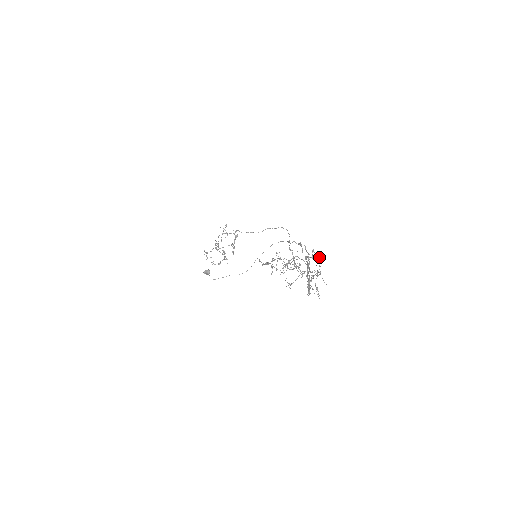
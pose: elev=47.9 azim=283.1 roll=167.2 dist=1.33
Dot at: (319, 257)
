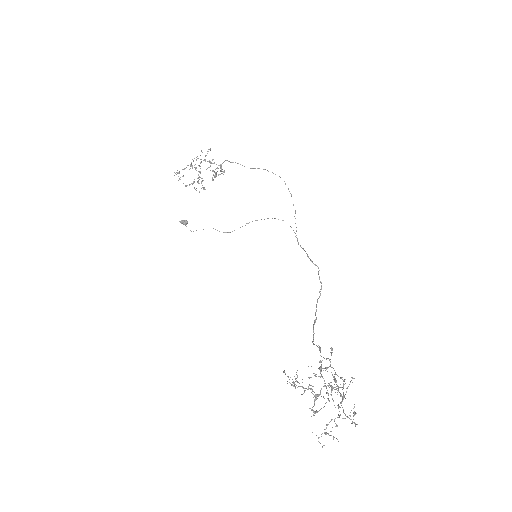
Dot at: occluded
